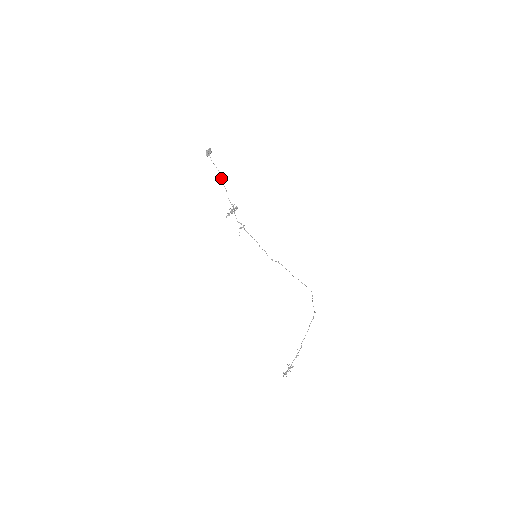
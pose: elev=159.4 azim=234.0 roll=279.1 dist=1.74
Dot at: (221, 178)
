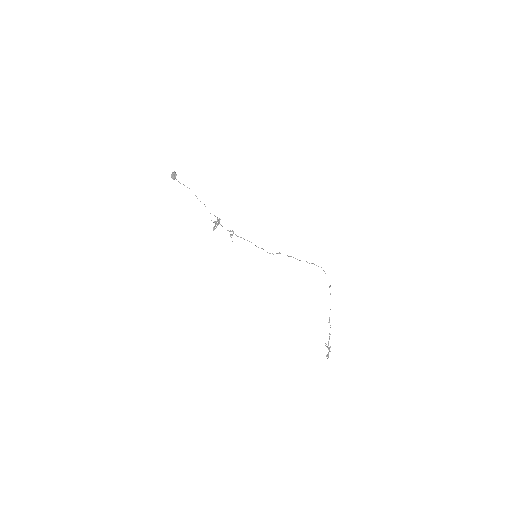
Dot at: (195, 195)
